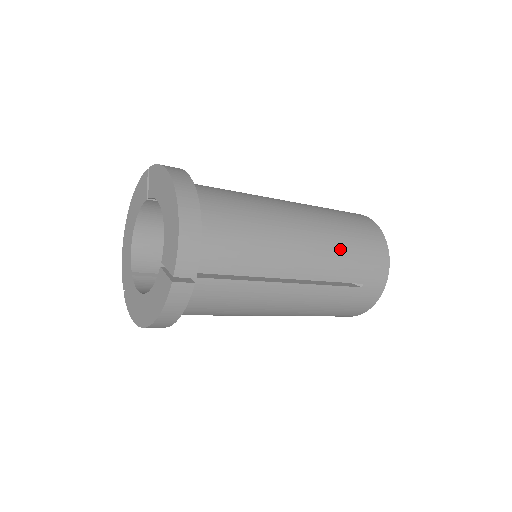
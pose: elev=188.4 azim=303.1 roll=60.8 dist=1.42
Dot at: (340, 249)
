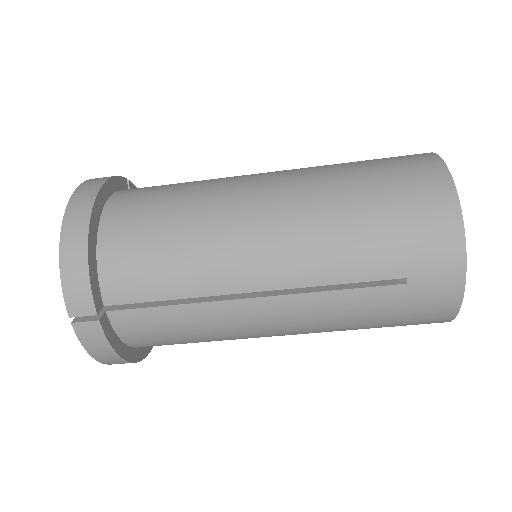
Dot at: (340, 231)
